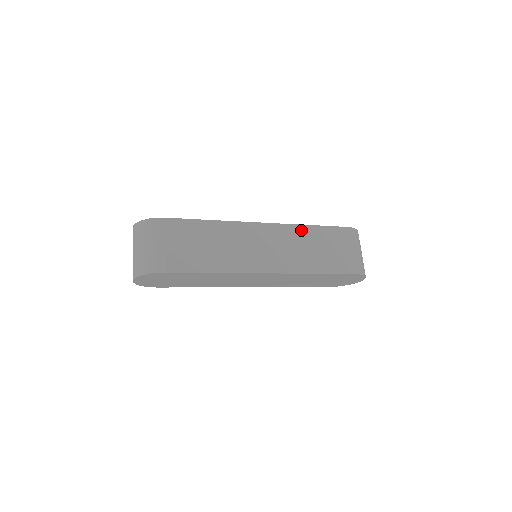
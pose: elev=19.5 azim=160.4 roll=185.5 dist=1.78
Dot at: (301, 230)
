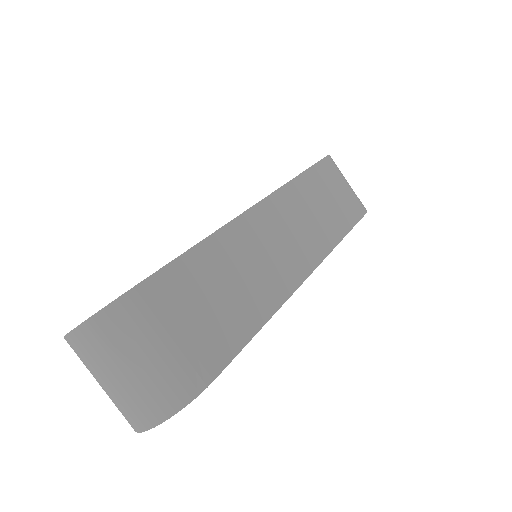
Dot at: (297, 187)
